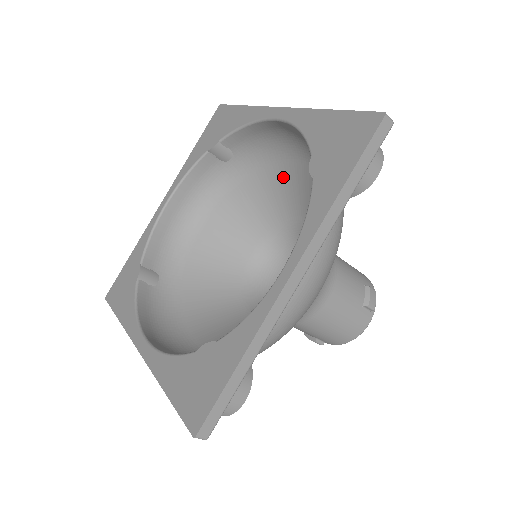
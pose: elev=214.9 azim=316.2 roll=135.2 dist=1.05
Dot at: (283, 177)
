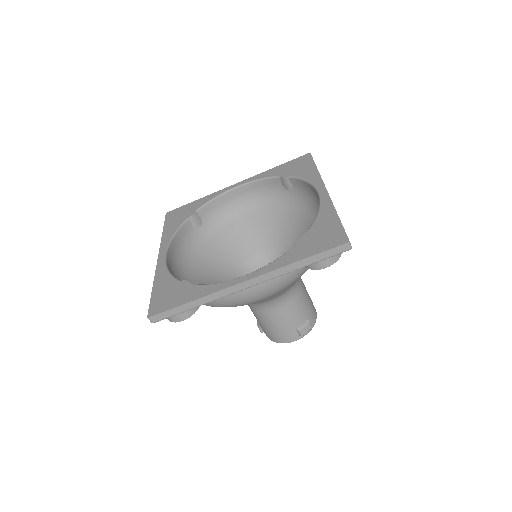
Dot at: (307, 224)
